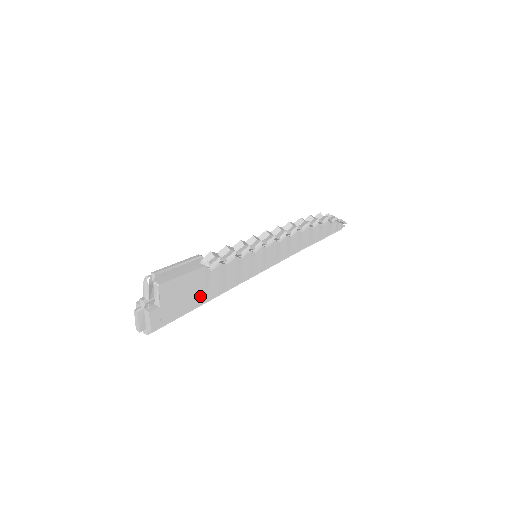
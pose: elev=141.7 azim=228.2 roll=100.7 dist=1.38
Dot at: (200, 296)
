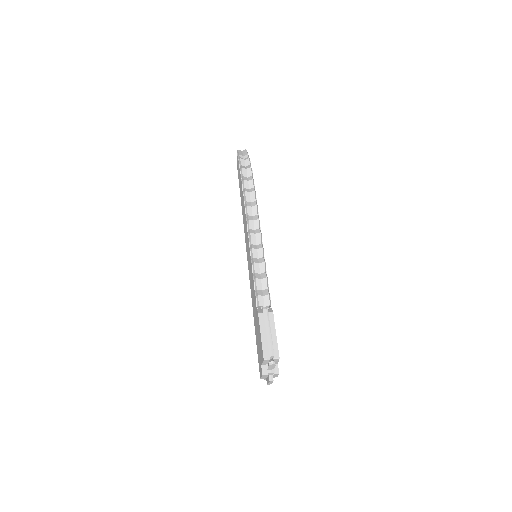
Dot at: occluded
